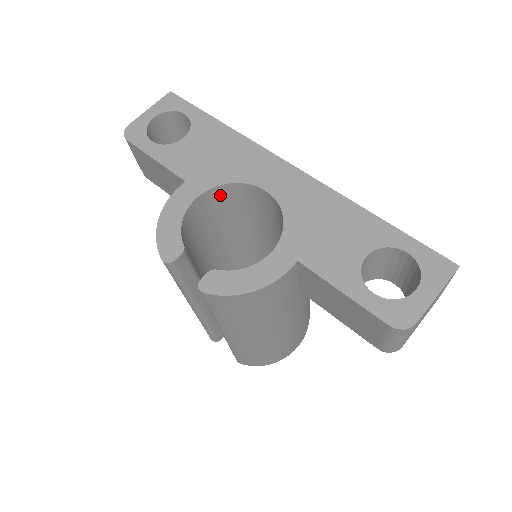
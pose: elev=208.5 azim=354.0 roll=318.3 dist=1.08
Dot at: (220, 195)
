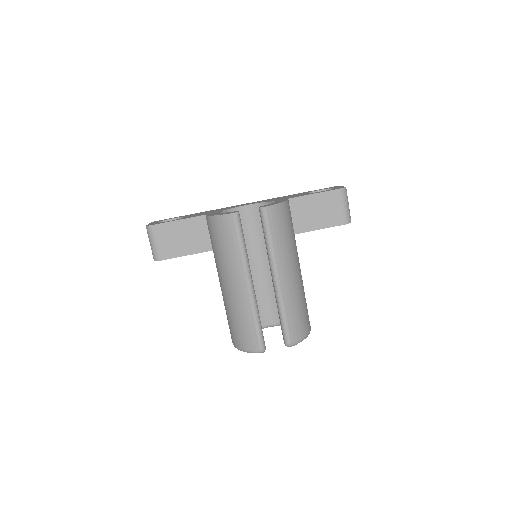
Dot at: occluded
